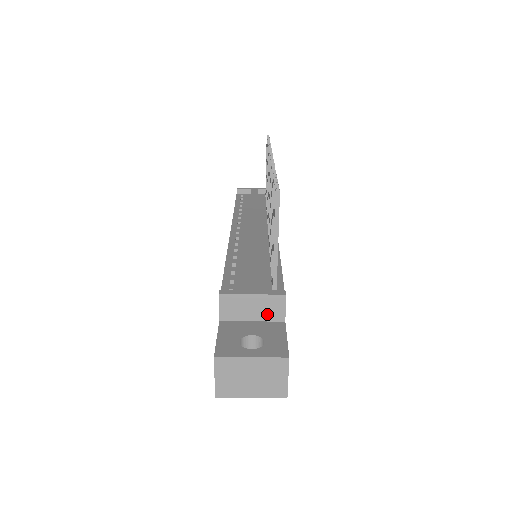
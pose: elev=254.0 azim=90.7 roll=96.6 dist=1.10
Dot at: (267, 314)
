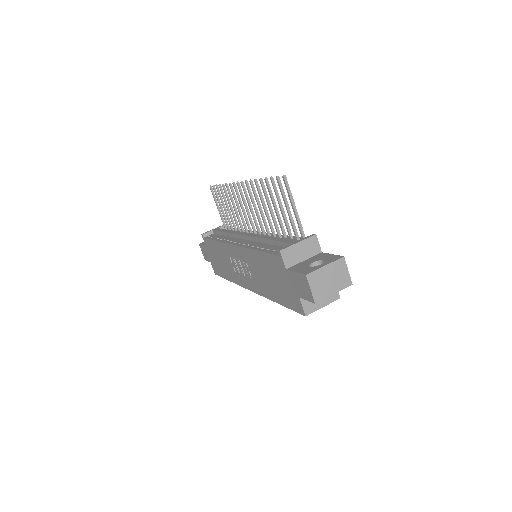
Dot at: (310, 252)
